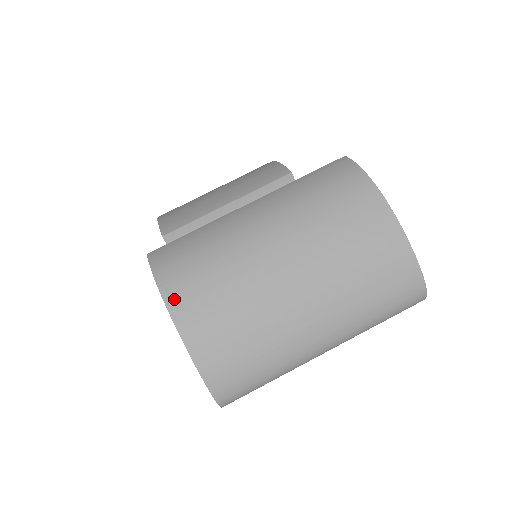
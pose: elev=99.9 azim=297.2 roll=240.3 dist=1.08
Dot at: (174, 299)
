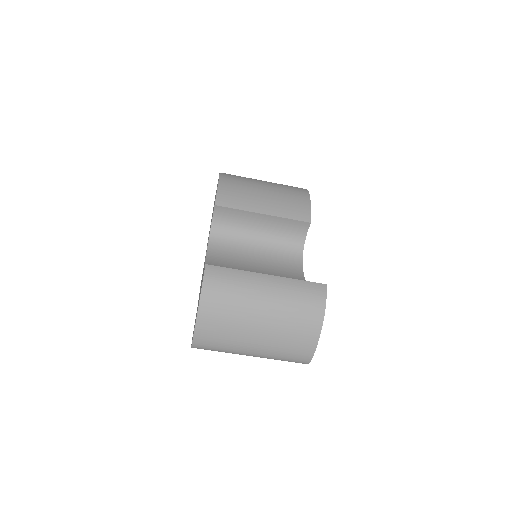
Dot at: (205, 301)
